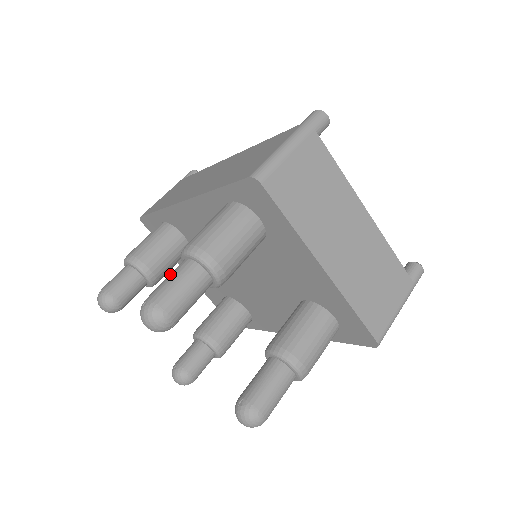
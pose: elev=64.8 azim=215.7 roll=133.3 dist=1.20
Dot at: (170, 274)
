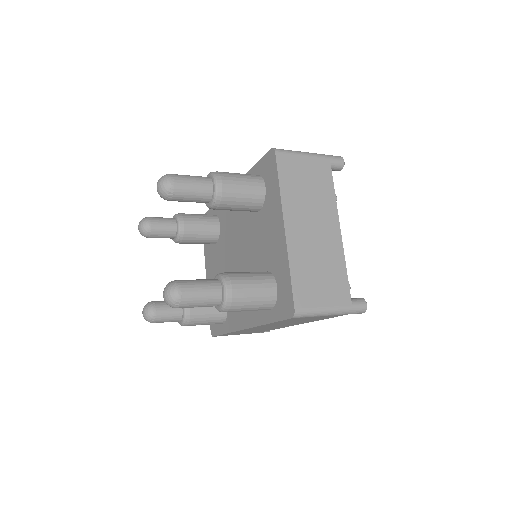
Dot at: occluded
